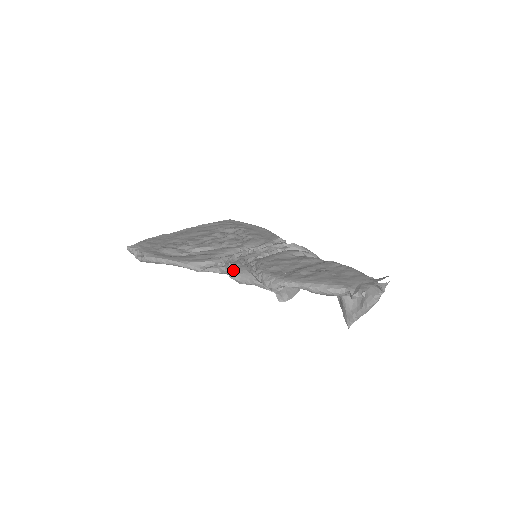
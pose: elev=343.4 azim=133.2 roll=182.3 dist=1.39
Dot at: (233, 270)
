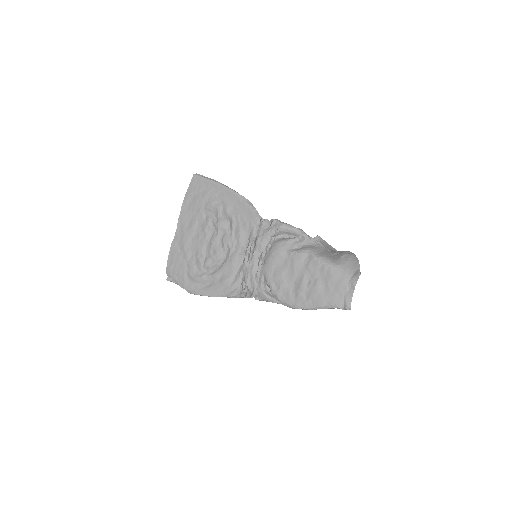
Dot at: (256, 295)
